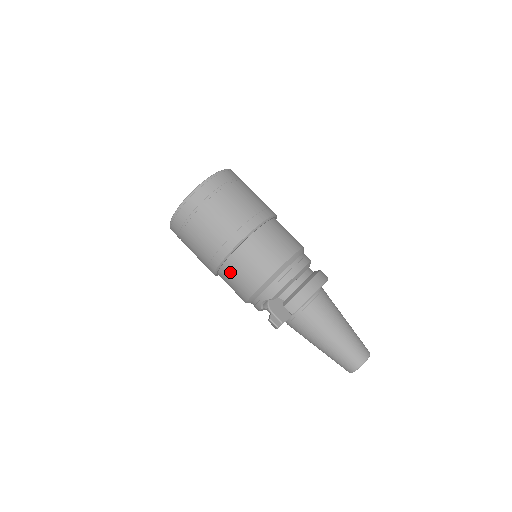
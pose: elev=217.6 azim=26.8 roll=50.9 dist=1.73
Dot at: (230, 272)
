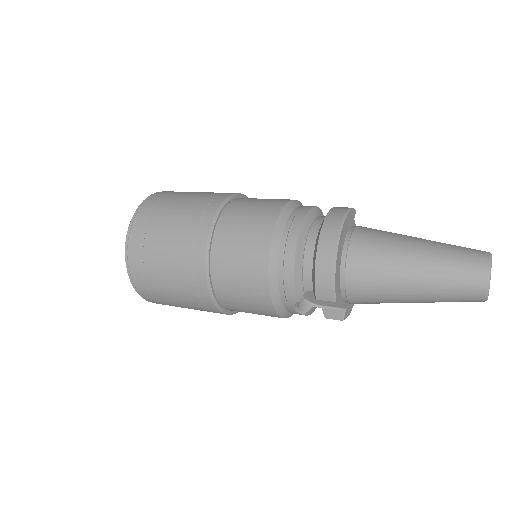
Dot at: (235, 307)
